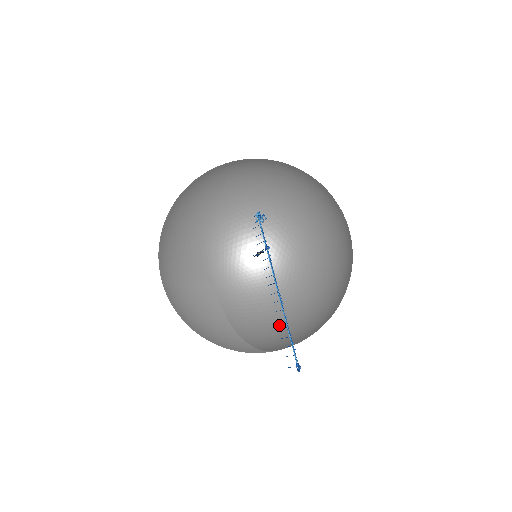
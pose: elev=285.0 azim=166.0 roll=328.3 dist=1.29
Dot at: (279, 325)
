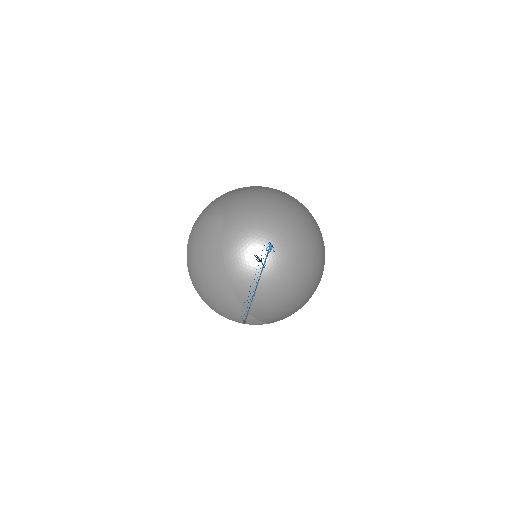
Dot at: (252, 263)
